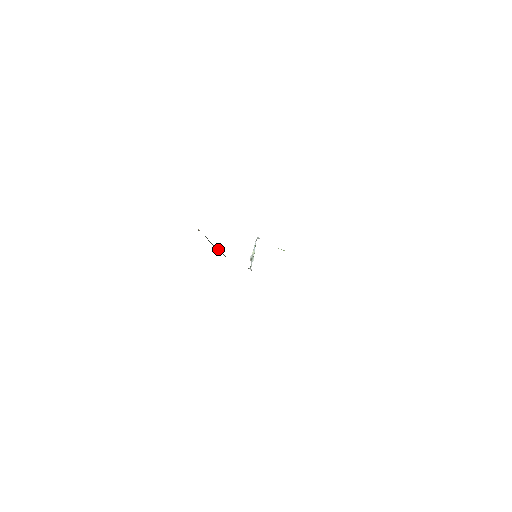
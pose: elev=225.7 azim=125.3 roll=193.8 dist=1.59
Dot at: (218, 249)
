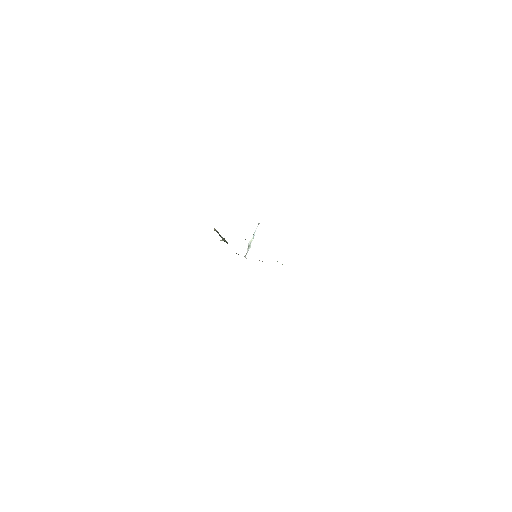
Dot at: (225, 240)
